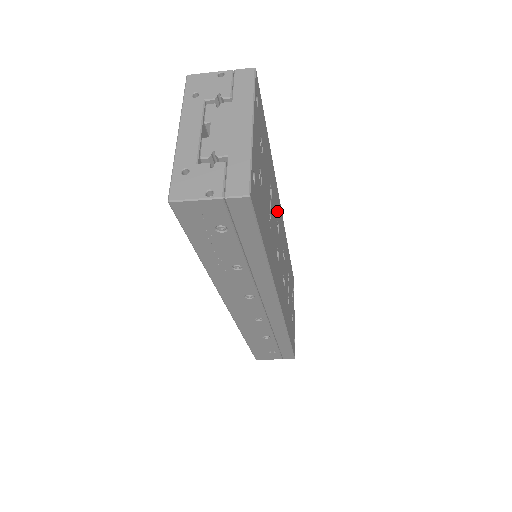
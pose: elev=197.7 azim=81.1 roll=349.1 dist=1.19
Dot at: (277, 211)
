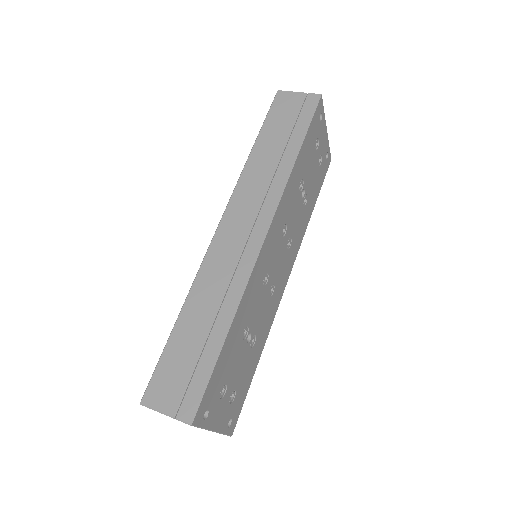
Dot at: (260, 280)
